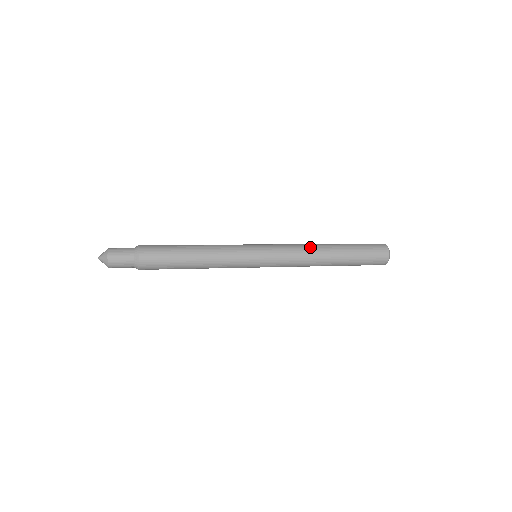
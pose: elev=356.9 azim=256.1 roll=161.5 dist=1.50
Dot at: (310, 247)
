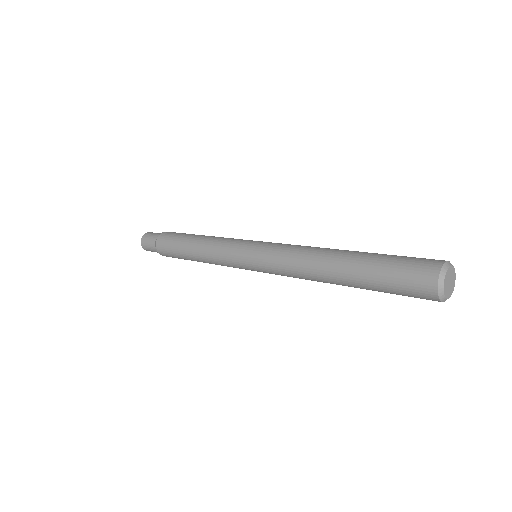
Dot at: (305, 261)
